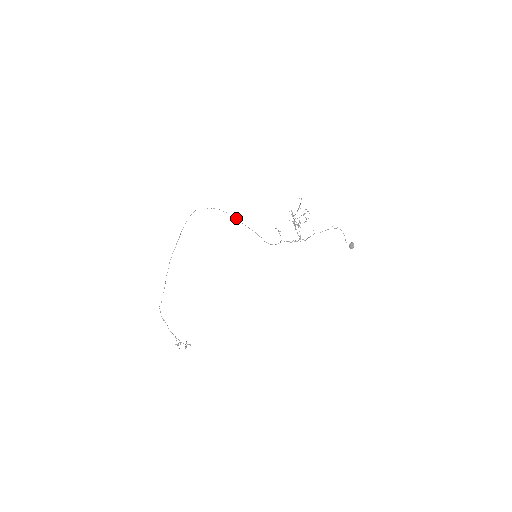
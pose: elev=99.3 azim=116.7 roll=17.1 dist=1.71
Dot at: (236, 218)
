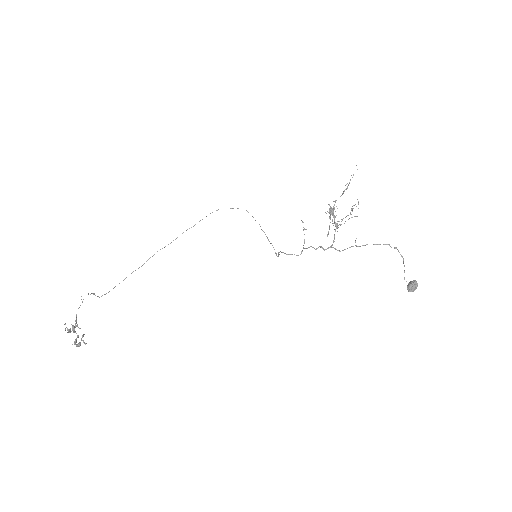
Dot at: occluded
